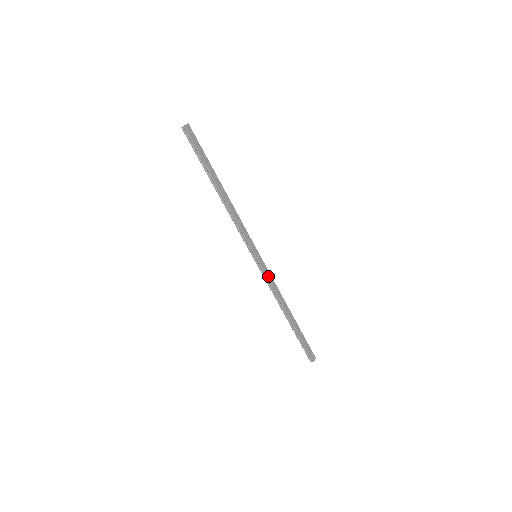
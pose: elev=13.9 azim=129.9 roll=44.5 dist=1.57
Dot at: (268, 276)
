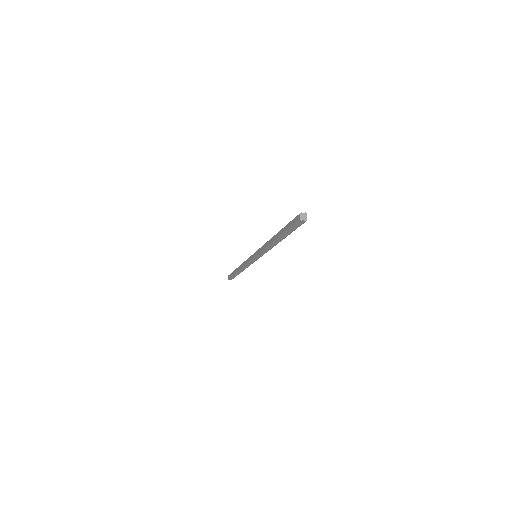
Dot at: occluded
